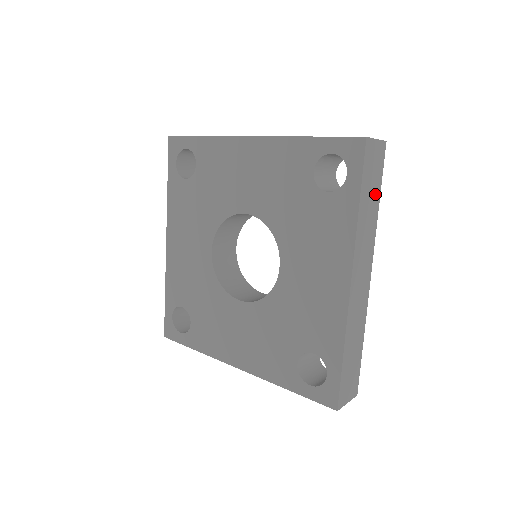
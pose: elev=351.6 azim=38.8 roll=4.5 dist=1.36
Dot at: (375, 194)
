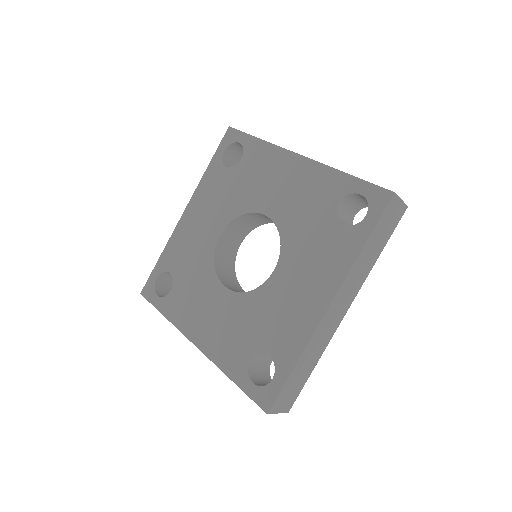
Dot at: occluded
